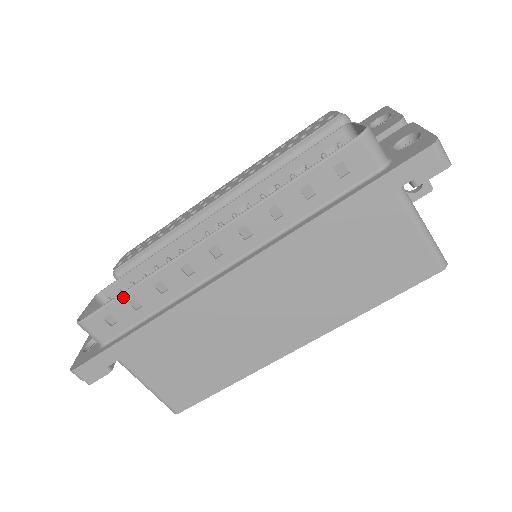
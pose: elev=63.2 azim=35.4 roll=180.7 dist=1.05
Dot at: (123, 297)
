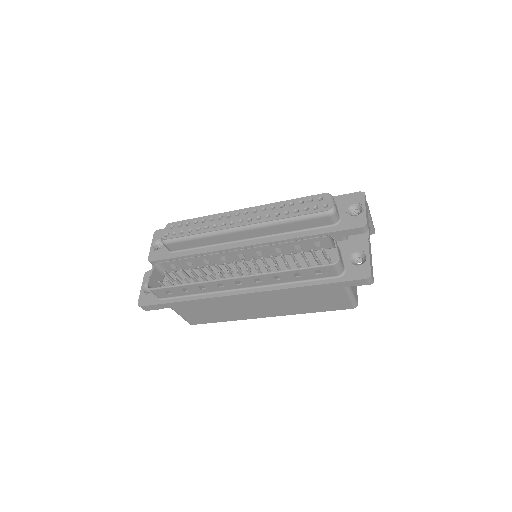
Dot at: (179, 287)
